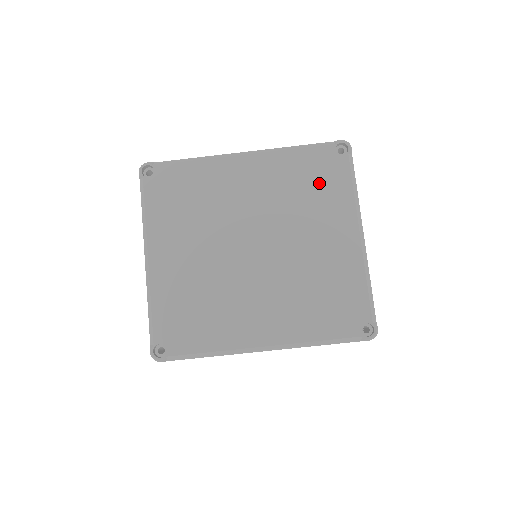
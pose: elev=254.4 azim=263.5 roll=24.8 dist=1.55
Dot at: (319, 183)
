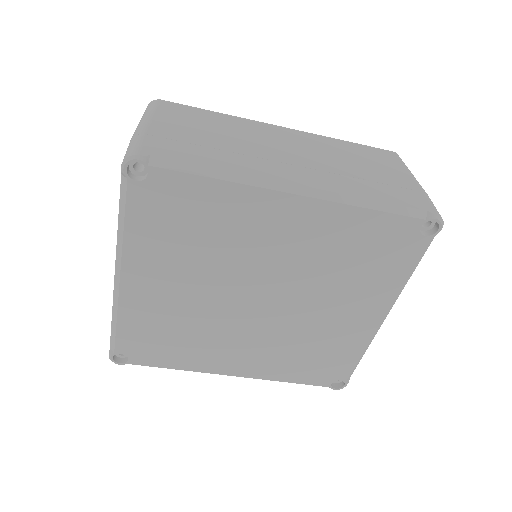
Dot at: (374, 259)
